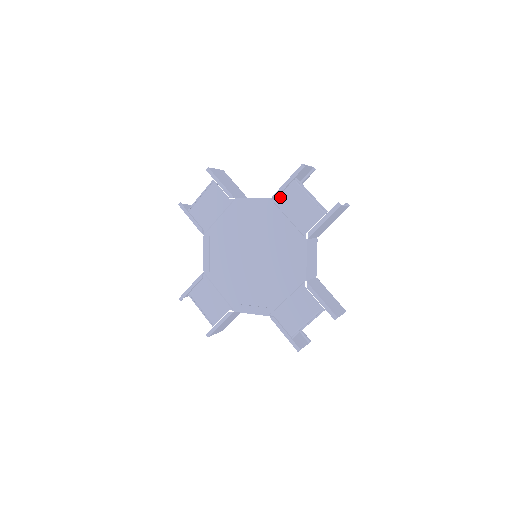
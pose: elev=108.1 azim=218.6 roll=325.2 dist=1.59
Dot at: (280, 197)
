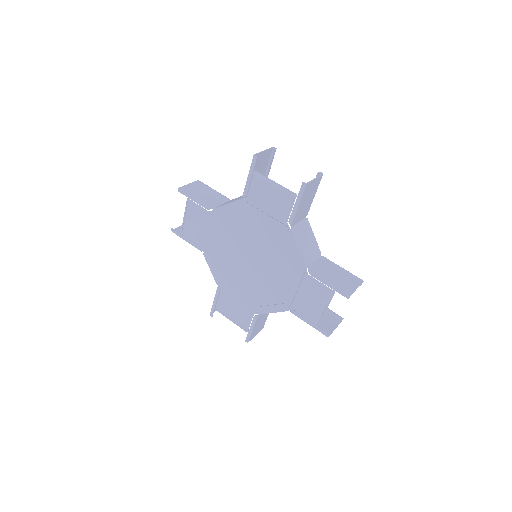
Dot at: (249, 195)
